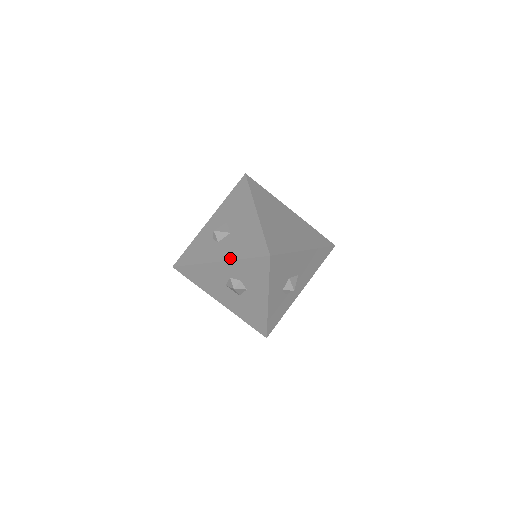
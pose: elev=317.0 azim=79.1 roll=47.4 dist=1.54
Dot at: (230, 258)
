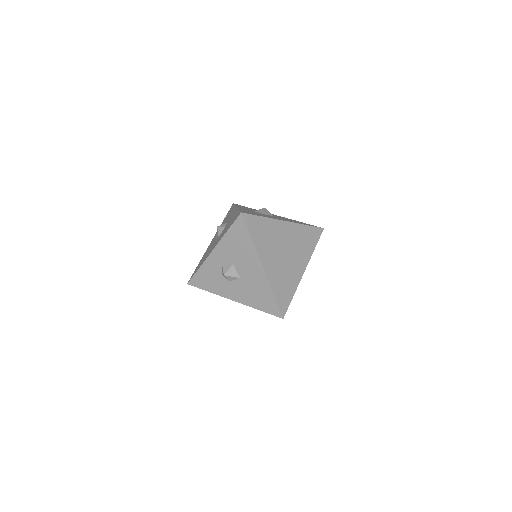
Dot at: (246, 304)
